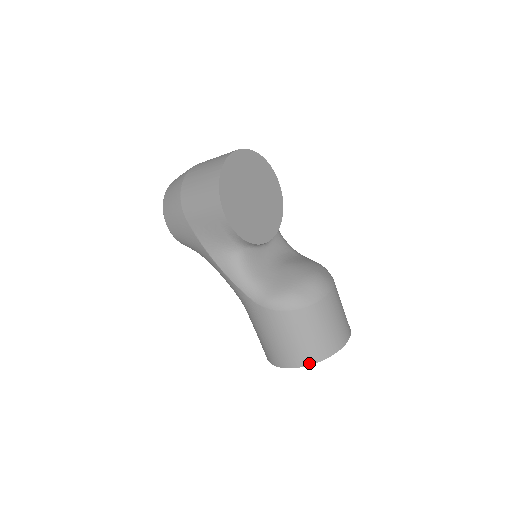
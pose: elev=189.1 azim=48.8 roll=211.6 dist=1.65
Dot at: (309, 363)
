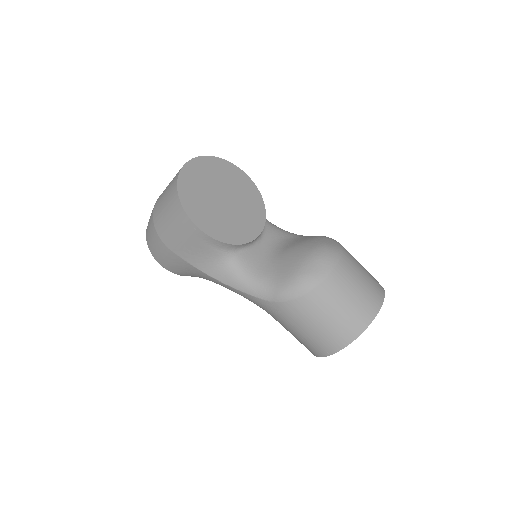
Dot at: (351, 340)
